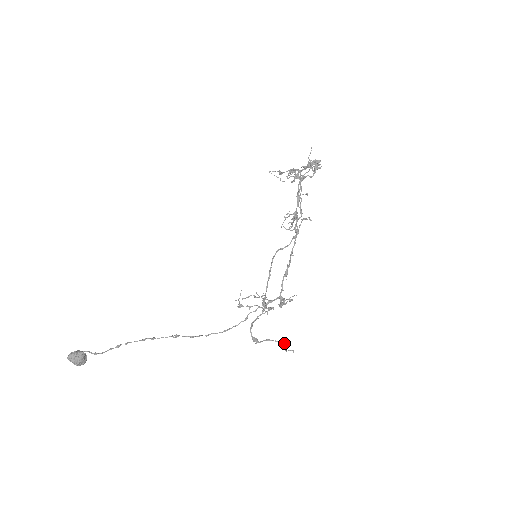
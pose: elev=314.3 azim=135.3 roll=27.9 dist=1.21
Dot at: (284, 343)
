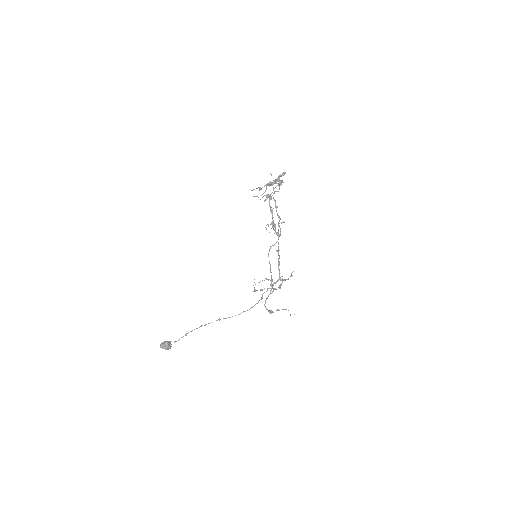
Dot at: (288, 310)
